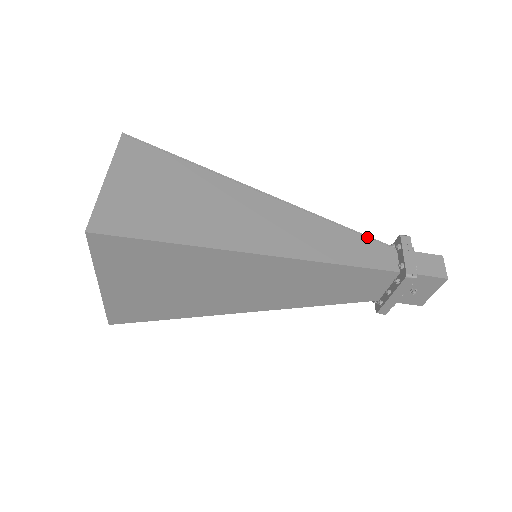
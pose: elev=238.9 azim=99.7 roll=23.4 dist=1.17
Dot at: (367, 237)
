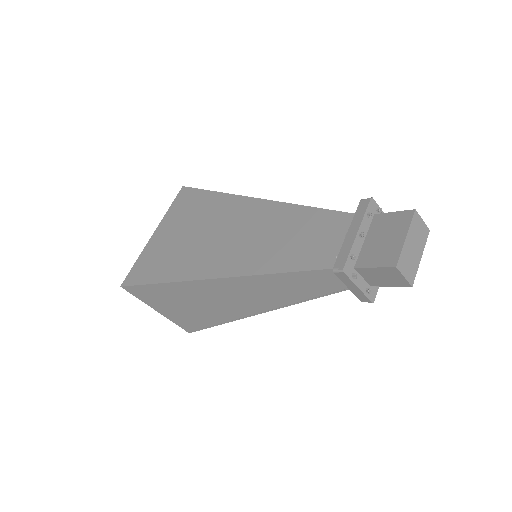
Dot at: (308, 272)
